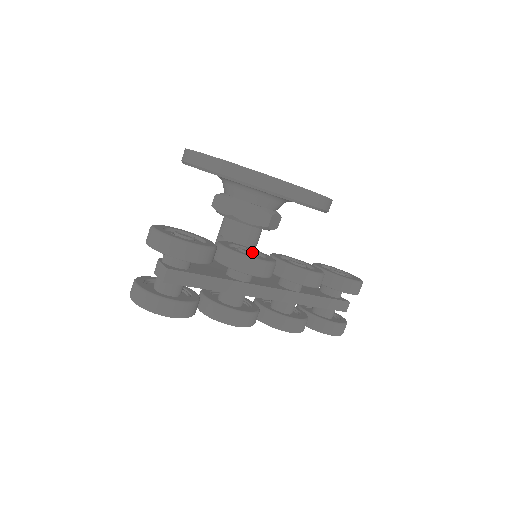
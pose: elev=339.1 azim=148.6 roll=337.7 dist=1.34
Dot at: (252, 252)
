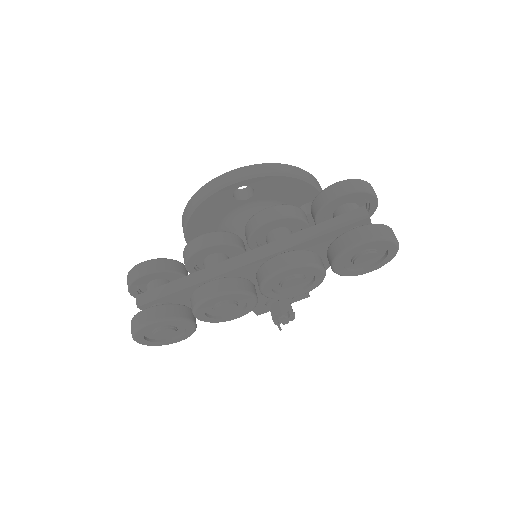
Dot at: occluded
